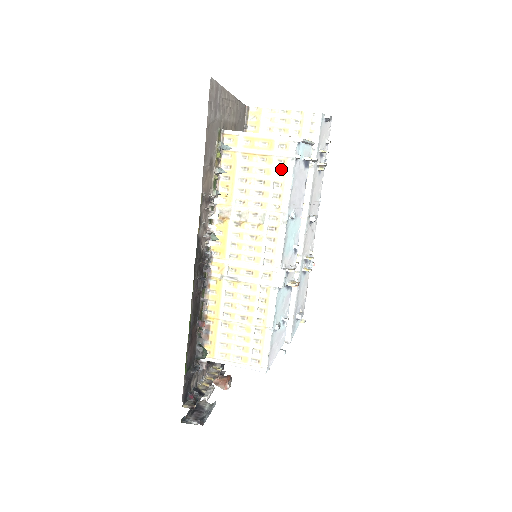
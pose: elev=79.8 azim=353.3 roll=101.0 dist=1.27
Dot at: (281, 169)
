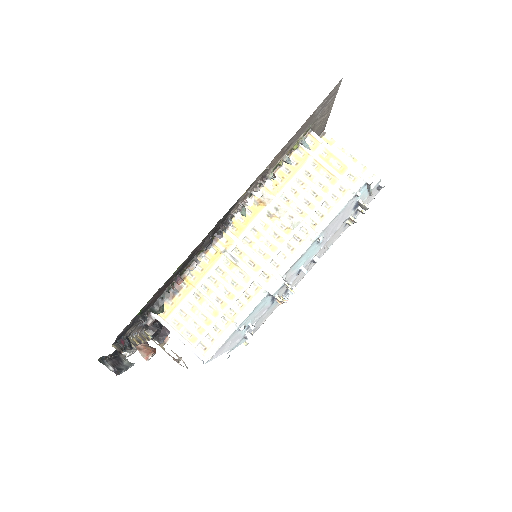
Dot at: (338, 195)
